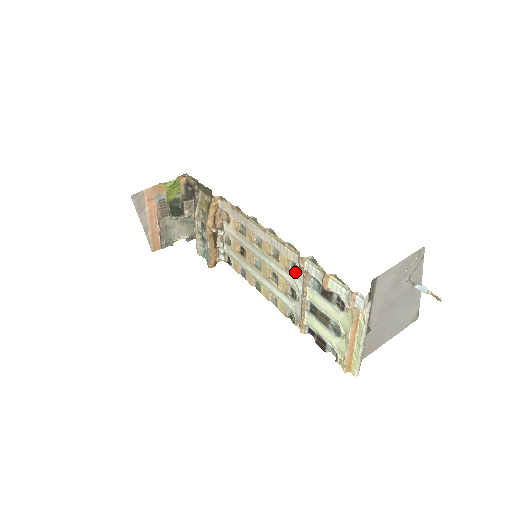
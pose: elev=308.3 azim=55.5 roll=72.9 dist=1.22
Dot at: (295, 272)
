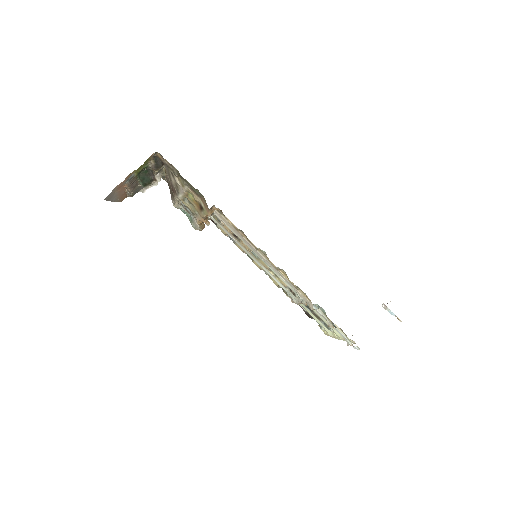
Dot at: occluded
